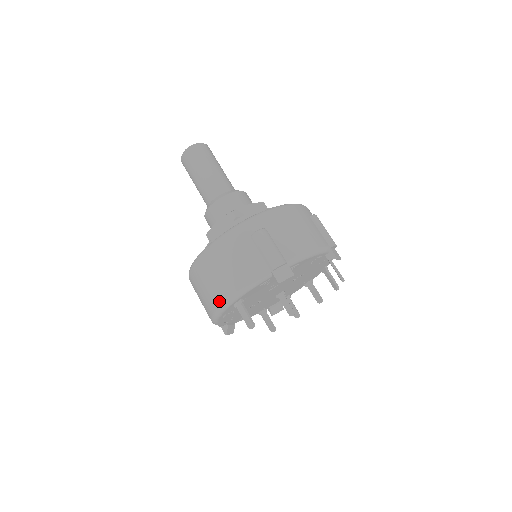
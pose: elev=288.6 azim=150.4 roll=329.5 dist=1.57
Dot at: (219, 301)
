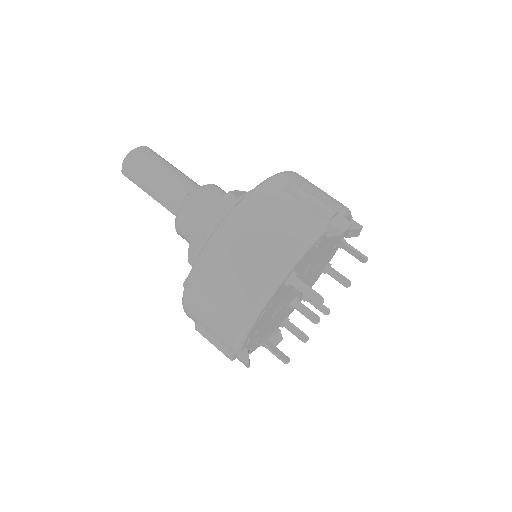
Dot at: (265, 279)
